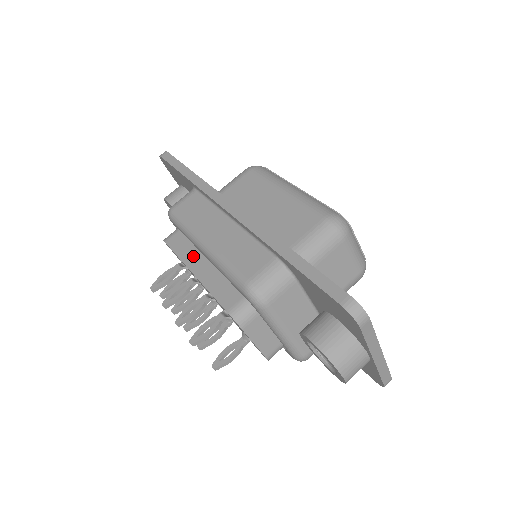
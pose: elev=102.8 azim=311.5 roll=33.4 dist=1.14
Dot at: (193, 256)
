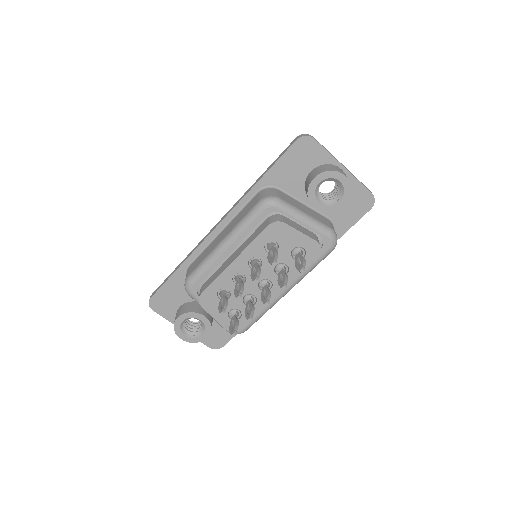
Dot at: (224, 266)
